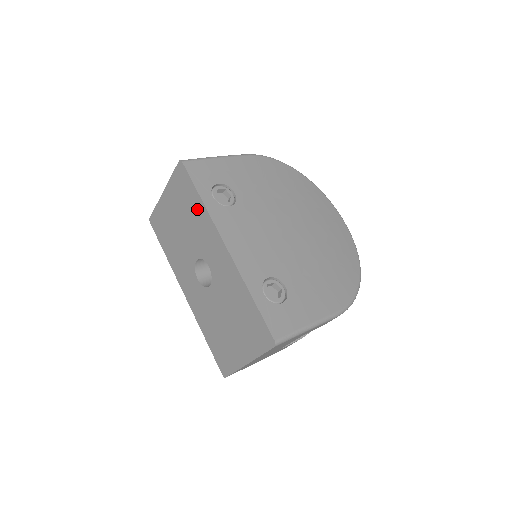
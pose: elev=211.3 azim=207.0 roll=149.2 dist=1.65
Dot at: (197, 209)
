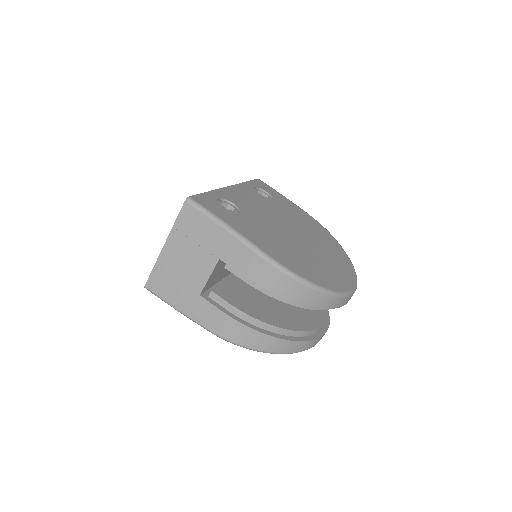
Dot at: occluded
